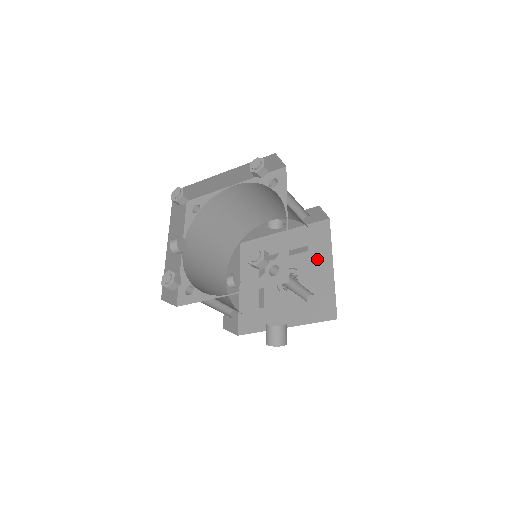
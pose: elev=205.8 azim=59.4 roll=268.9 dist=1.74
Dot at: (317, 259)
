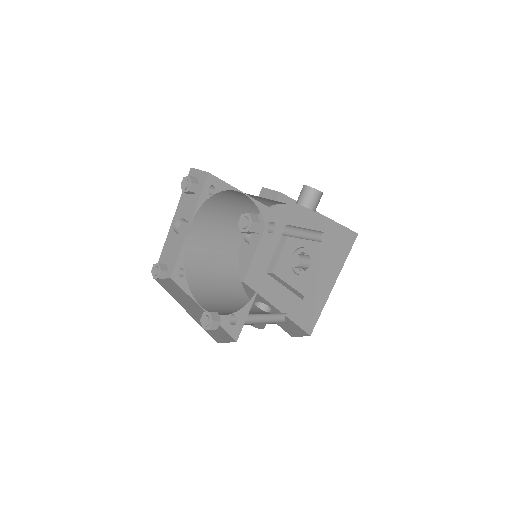
Dot at: (326, 268)
